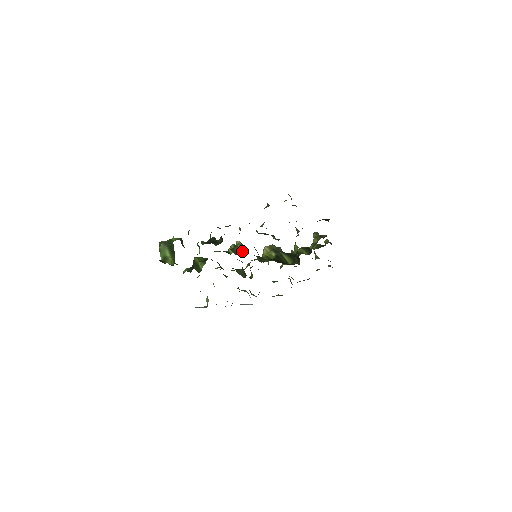
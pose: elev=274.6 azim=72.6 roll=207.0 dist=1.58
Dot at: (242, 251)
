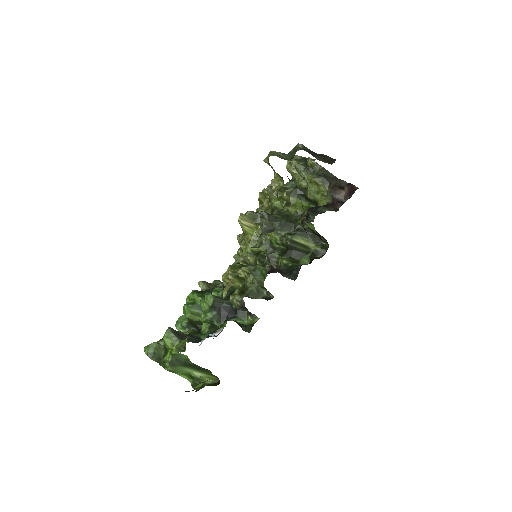
Dot at: (263, 288)
